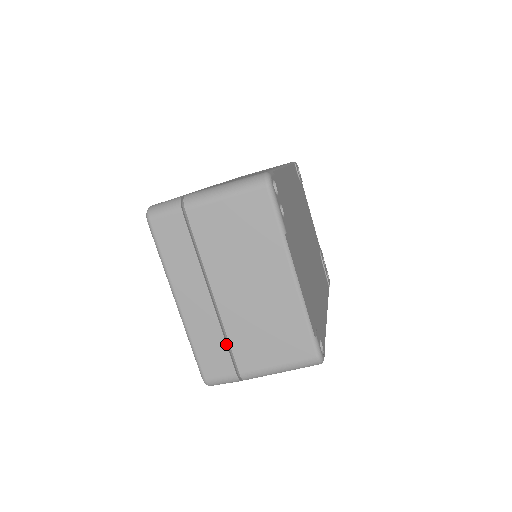
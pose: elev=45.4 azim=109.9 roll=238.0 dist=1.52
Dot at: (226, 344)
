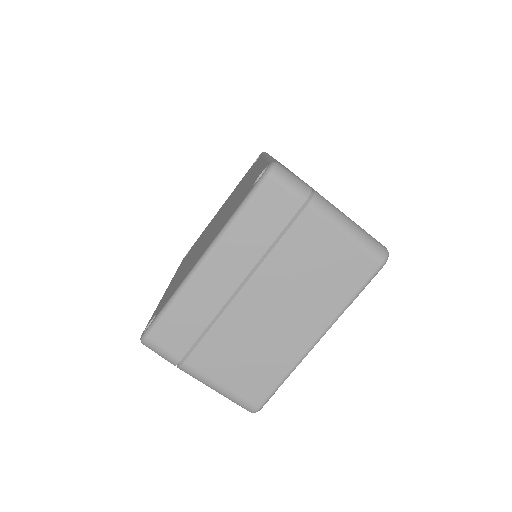
Dot at: (203, 331)
